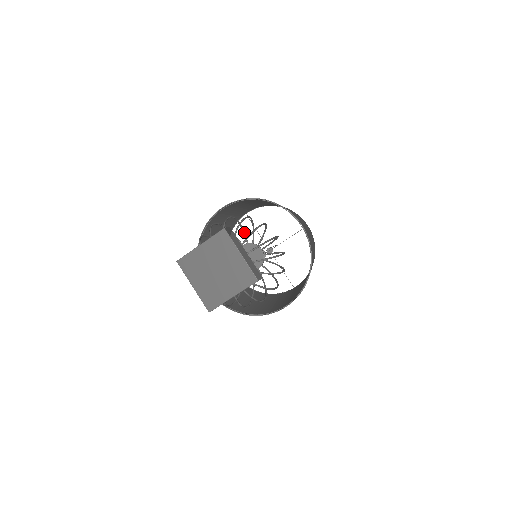
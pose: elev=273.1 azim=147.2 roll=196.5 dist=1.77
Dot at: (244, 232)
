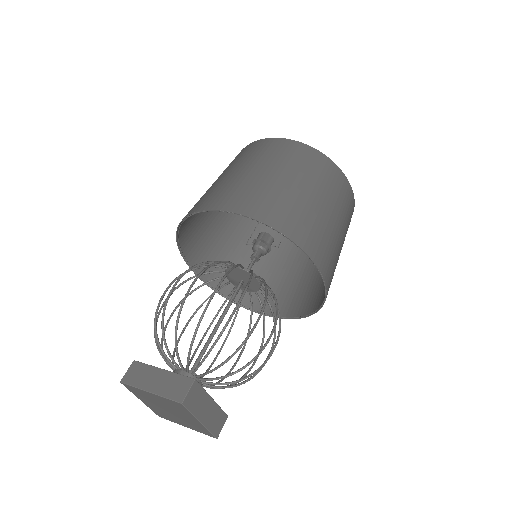
Dot at: occluded
